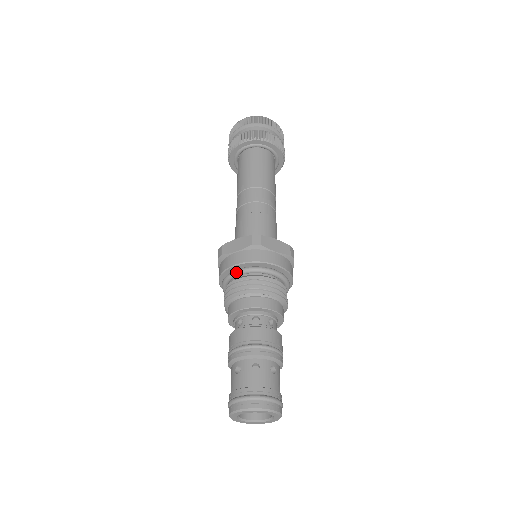
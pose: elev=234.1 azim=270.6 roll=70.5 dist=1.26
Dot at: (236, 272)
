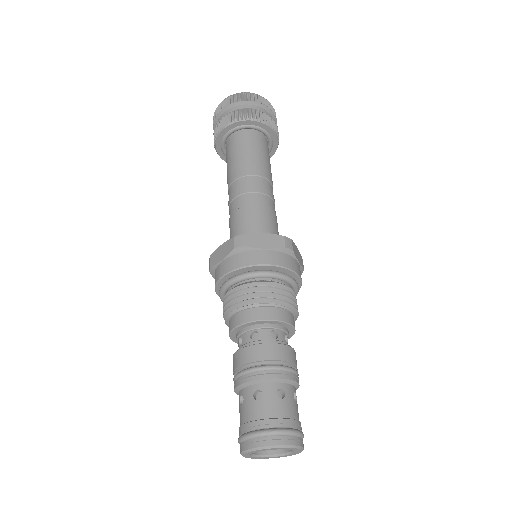
Dot at: (225, 284)
